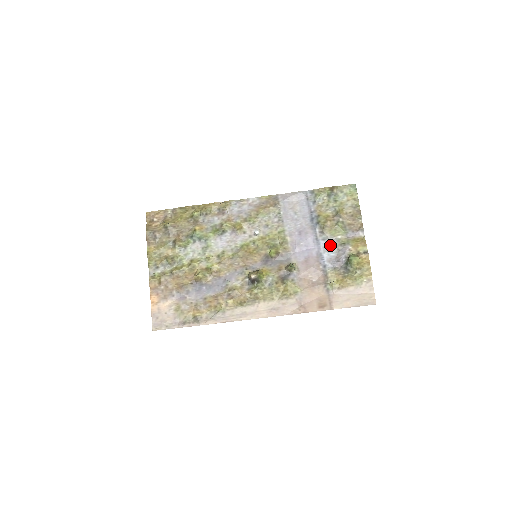
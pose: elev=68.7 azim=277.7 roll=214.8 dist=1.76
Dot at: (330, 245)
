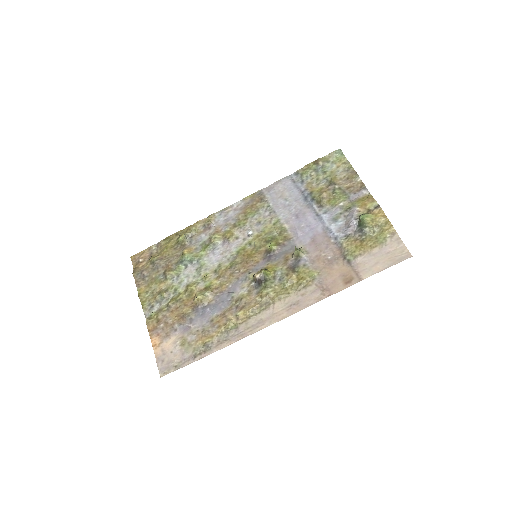
Dot at: (334, 215)
